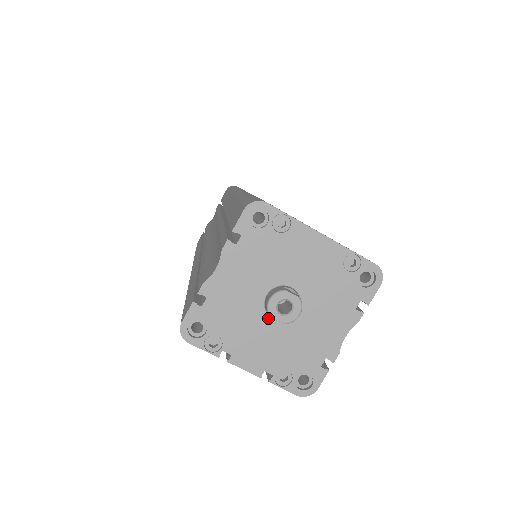
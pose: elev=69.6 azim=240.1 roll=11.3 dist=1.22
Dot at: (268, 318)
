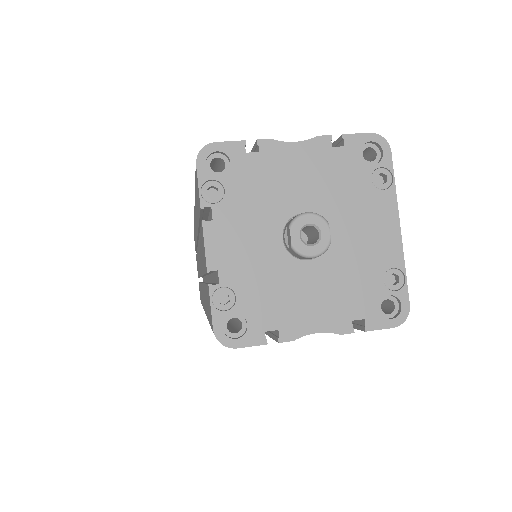
Dot at: (280, 232)
